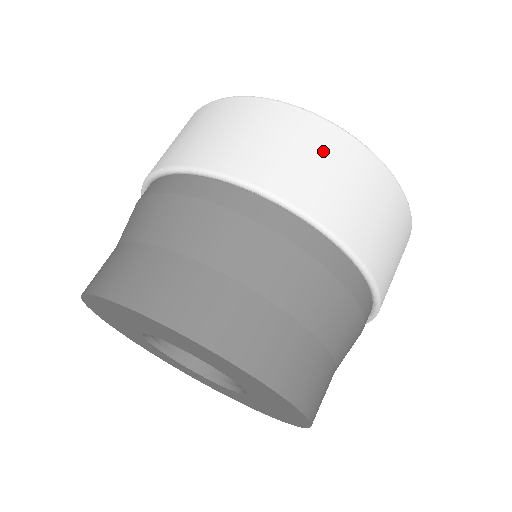
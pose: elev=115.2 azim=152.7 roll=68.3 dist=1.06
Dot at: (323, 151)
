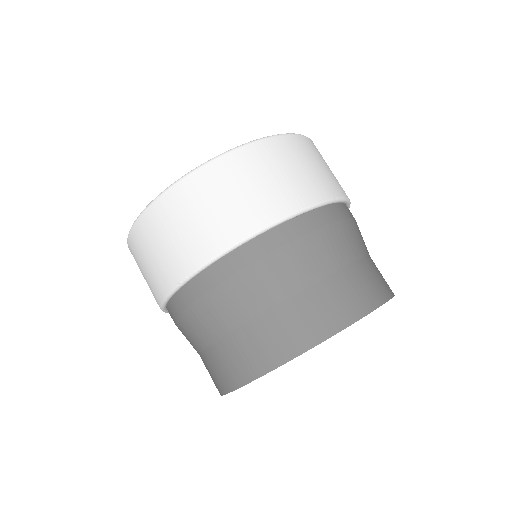
Dot at: (253, 171)
